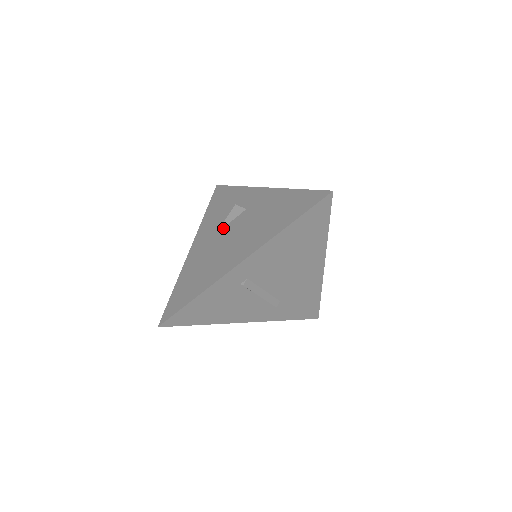
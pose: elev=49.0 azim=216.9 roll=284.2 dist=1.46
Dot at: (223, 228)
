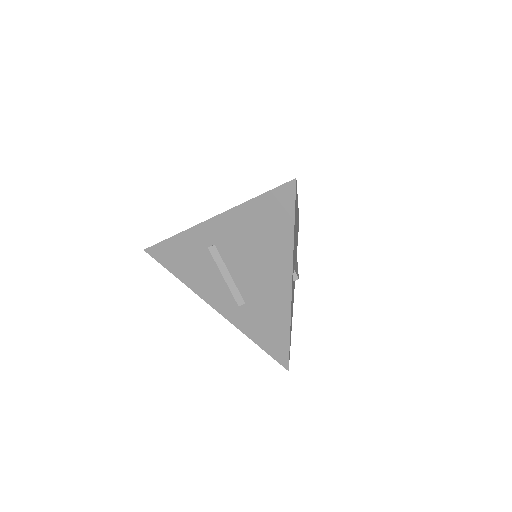
Dot at: occluded
